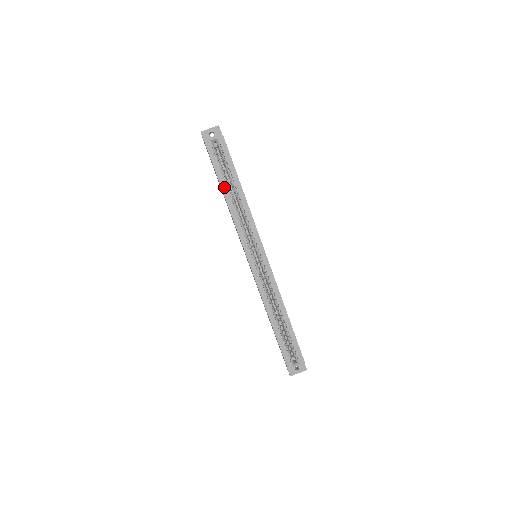
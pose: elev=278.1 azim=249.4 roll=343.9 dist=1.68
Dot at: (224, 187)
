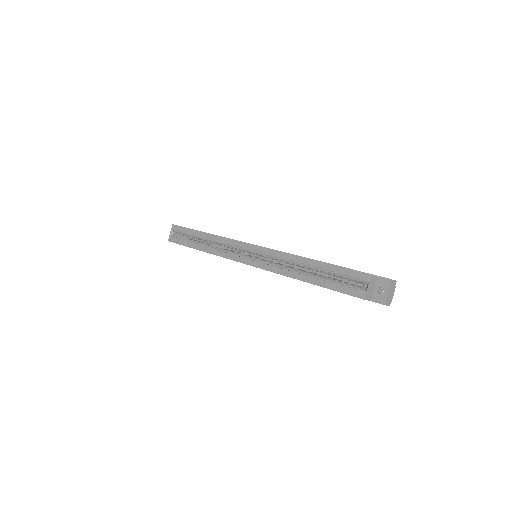
Dot at: (195, 246)
